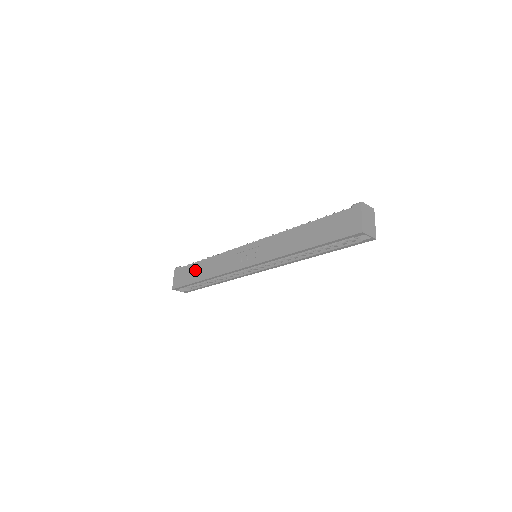
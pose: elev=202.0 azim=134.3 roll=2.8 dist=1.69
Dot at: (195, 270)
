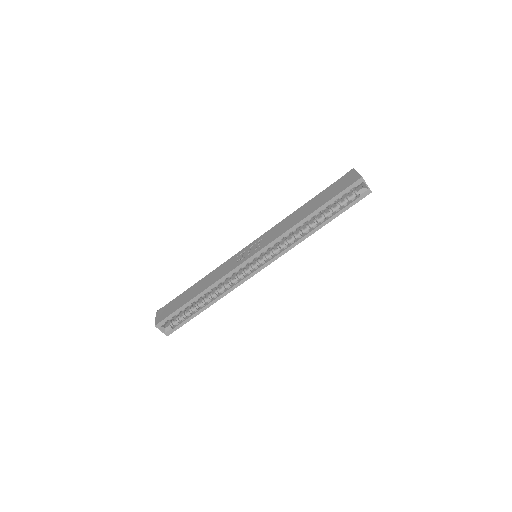
Dot at: (185, 295)
